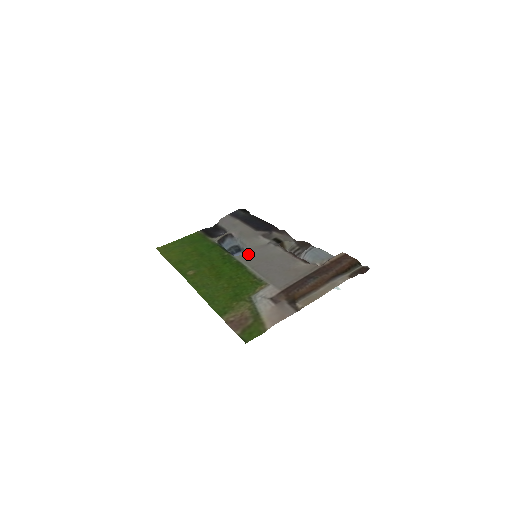
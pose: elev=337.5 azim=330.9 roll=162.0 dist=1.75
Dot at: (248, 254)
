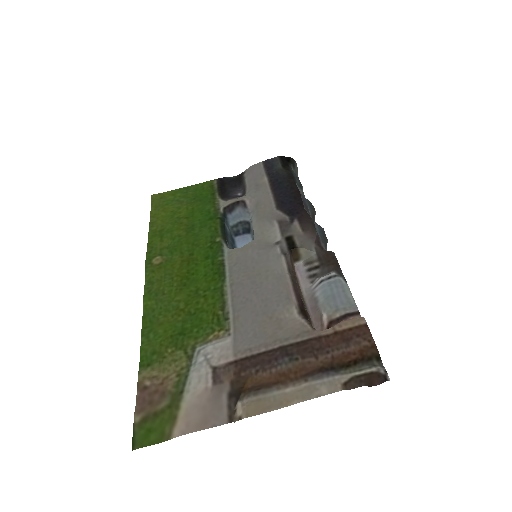
Dot at: (240, 254)
